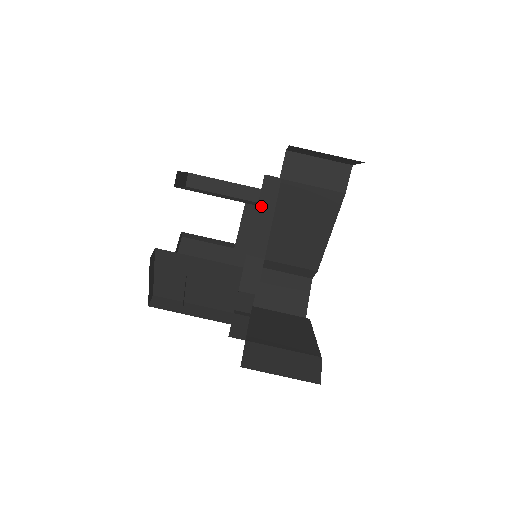
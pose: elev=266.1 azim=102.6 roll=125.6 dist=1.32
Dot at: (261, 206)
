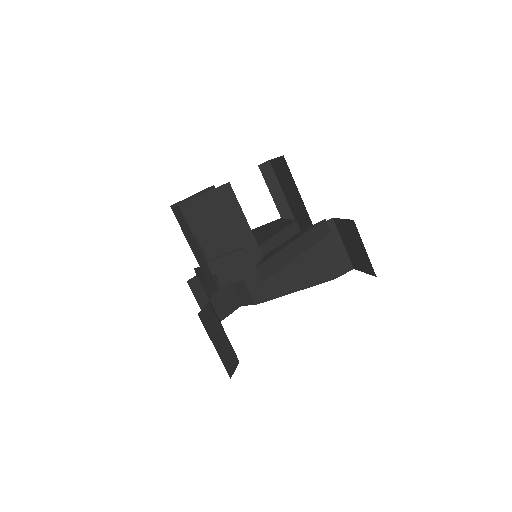
Dot at: (309, 234)
